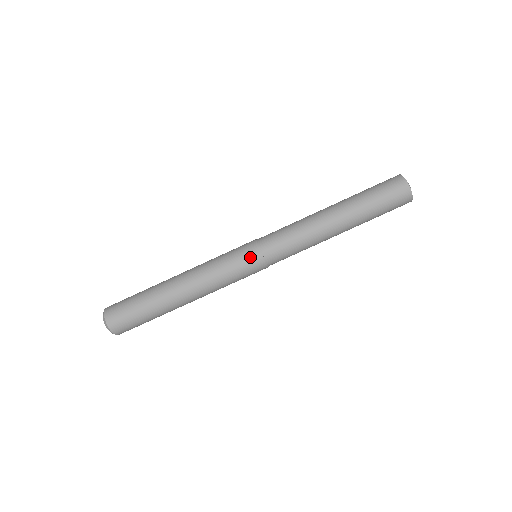
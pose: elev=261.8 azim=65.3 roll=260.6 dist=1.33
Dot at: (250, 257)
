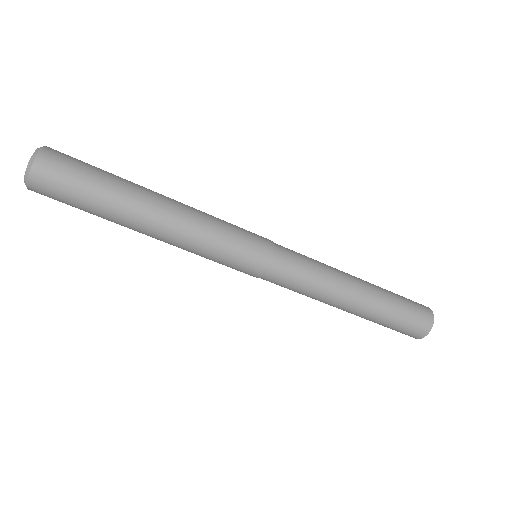
Dot at: (254, 261)
